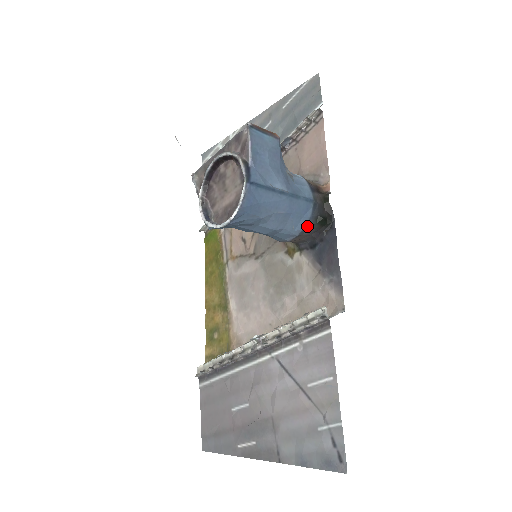
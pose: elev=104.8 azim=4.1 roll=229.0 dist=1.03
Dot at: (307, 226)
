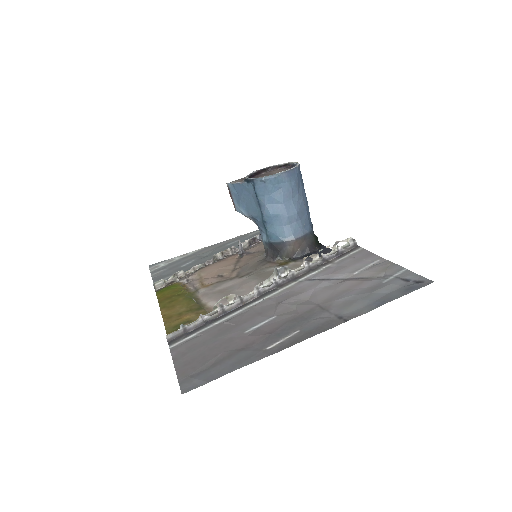
Dot at: (310, 233)
